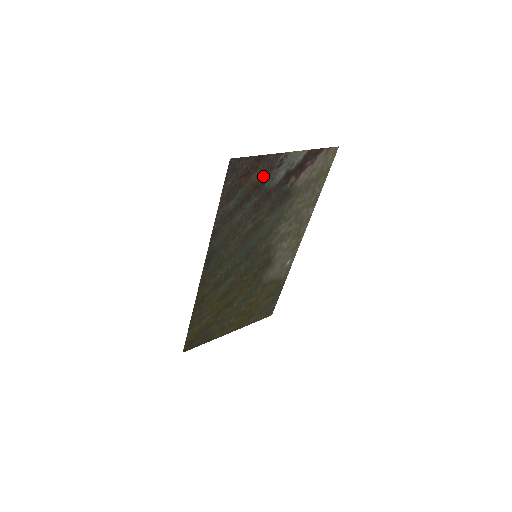
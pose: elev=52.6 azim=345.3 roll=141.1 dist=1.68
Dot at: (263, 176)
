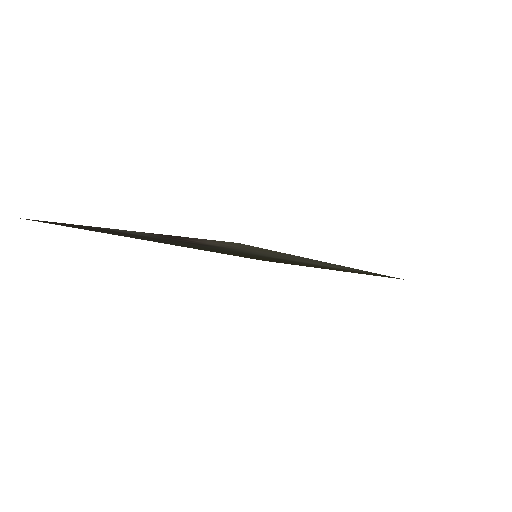
Dot at: occluded
